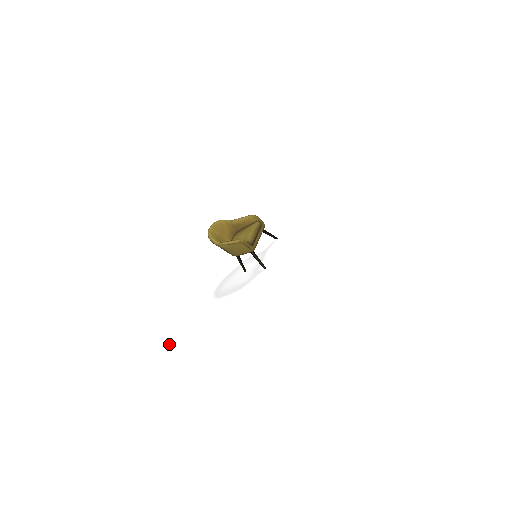
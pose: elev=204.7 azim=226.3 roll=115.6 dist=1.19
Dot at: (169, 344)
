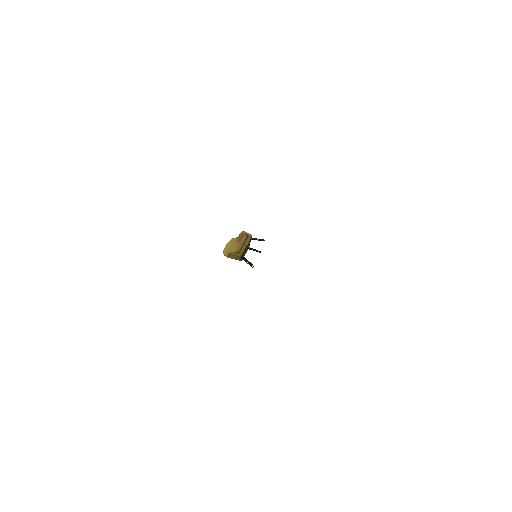
Dot at: occluded
